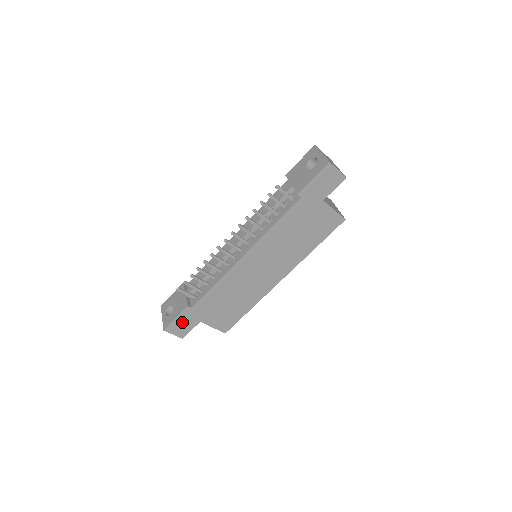
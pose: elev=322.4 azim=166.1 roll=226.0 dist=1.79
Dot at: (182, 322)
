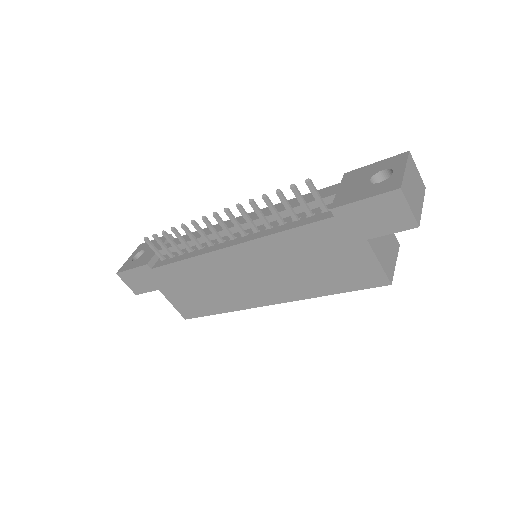
Dot at: (138, 277)
